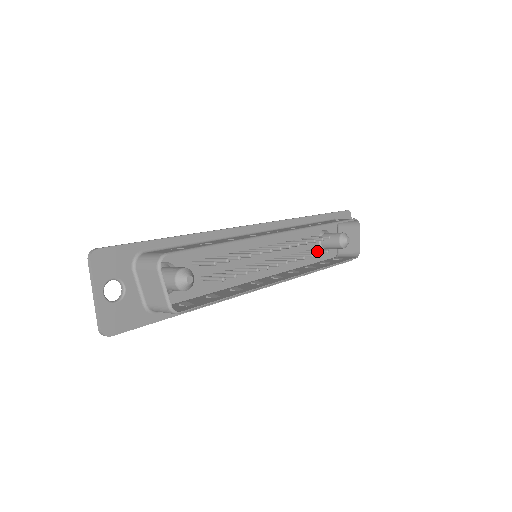
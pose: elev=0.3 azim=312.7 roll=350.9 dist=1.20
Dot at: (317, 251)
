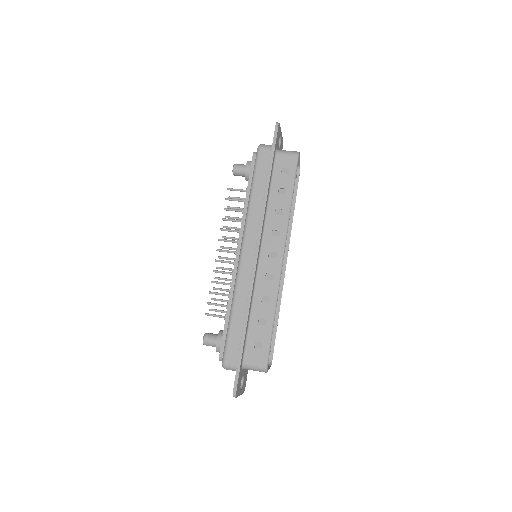
Dot at: occluded
